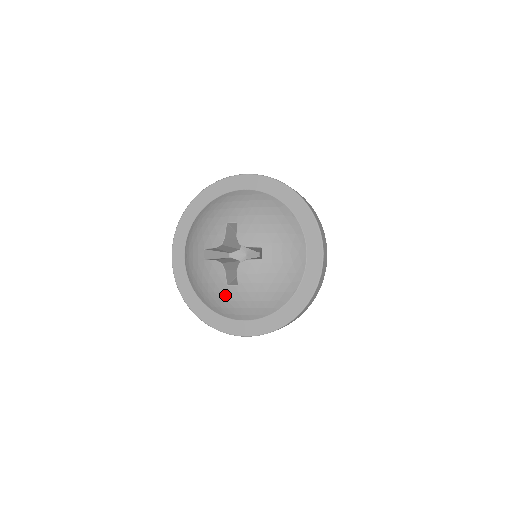
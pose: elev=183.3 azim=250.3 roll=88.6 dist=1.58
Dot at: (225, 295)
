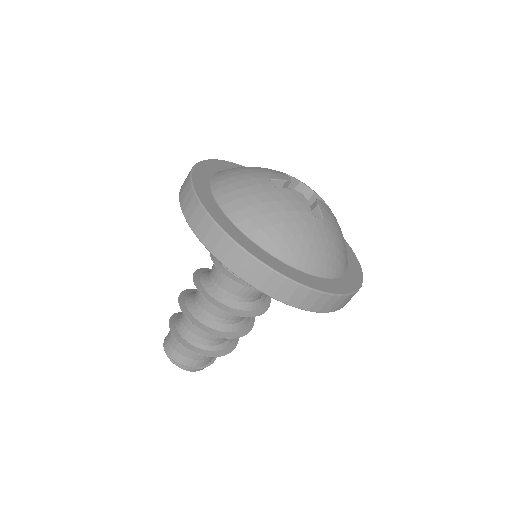
Dot at: (310, 228)
